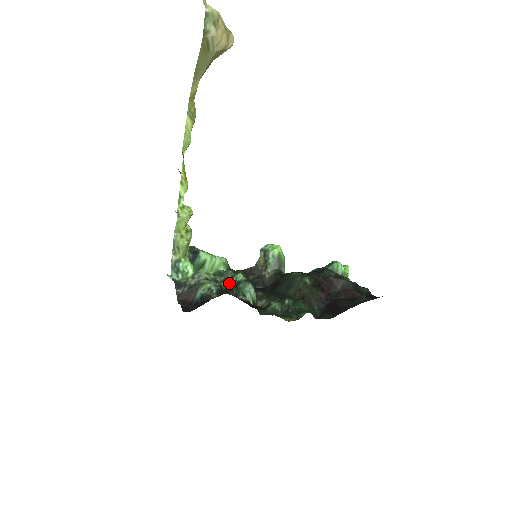
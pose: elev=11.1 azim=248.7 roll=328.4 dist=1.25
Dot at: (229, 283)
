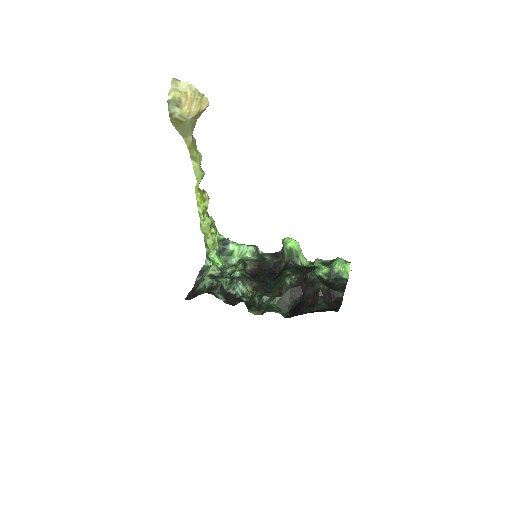
Dot at: (219, 282)
